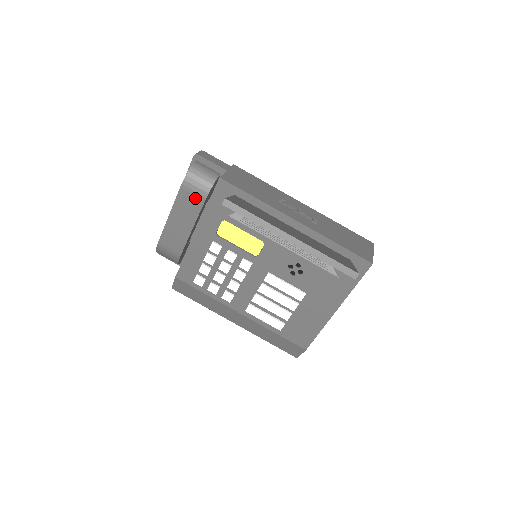
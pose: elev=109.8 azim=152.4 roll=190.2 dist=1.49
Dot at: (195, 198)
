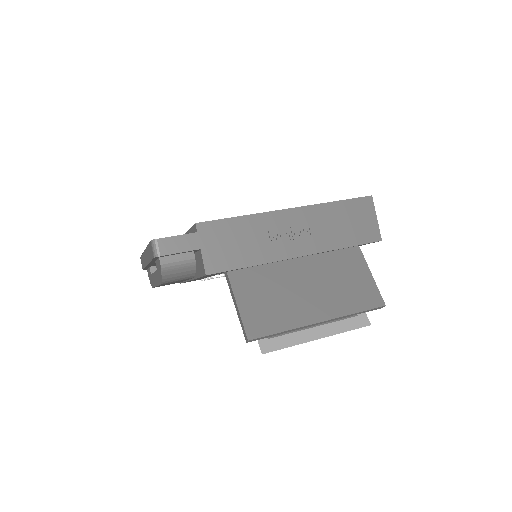
Dot at: (181, 280)
